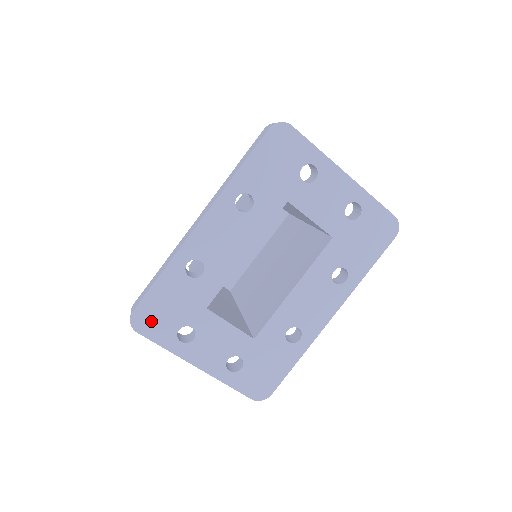
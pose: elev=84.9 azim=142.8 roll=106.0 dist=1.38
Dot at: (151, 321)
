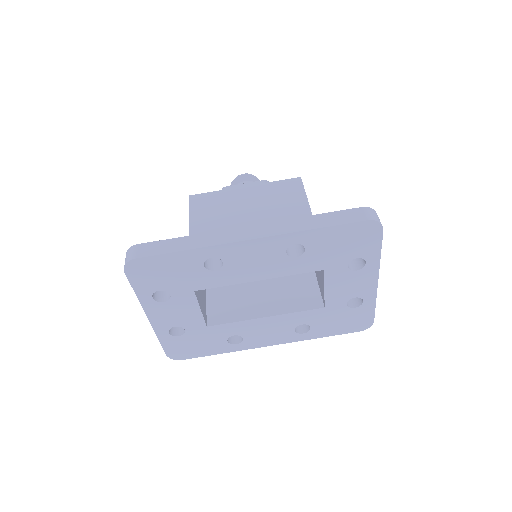
Dot at: (144, 273)
